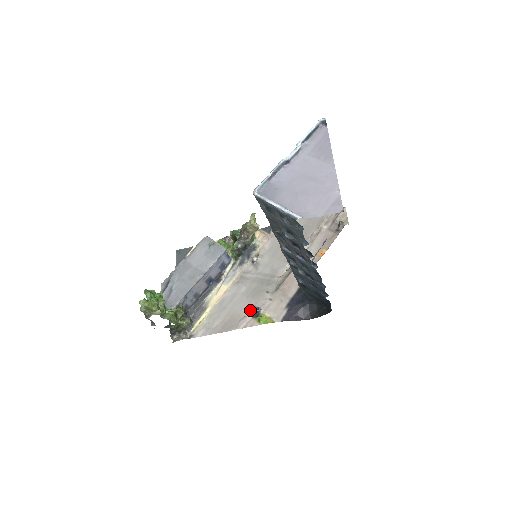
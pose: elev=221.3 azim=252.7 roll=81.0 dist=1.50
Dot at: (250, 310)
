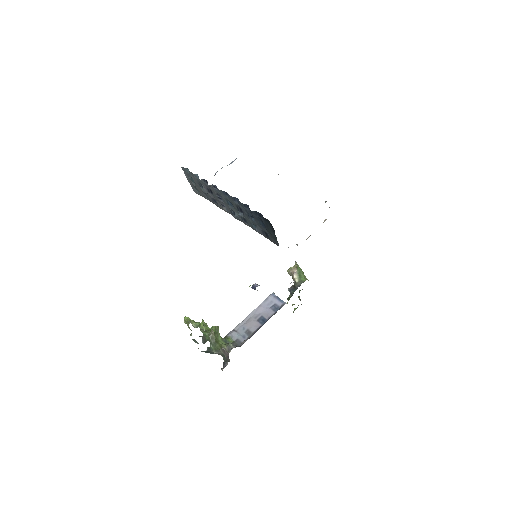
Dot at: occluded
